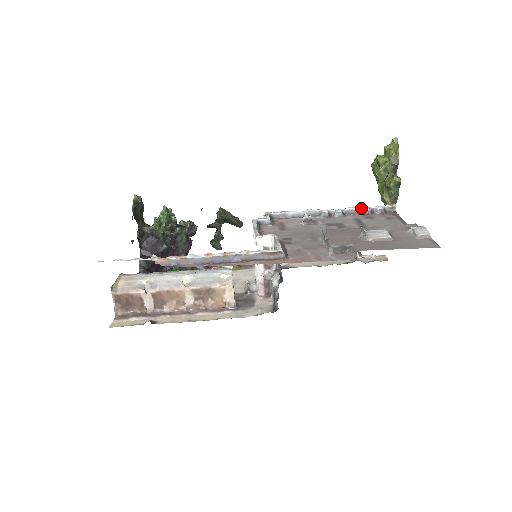
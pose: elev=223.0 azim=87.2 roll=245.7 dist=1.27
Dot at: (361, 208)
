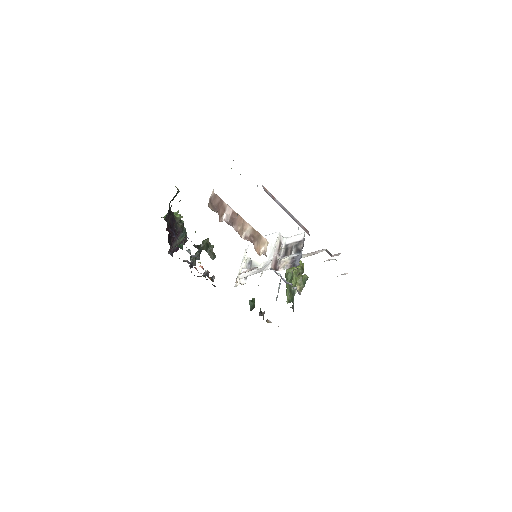
Dot at: (288, 282)
